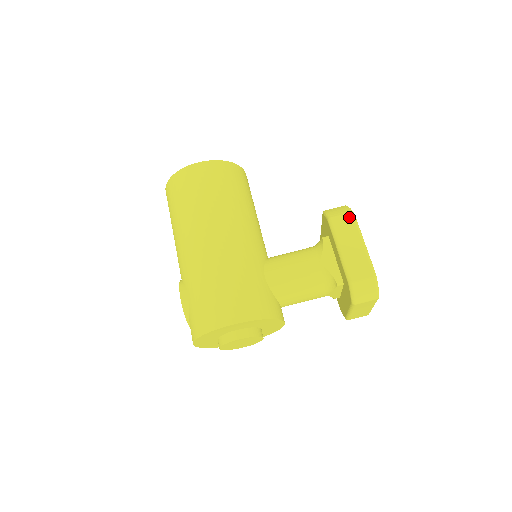
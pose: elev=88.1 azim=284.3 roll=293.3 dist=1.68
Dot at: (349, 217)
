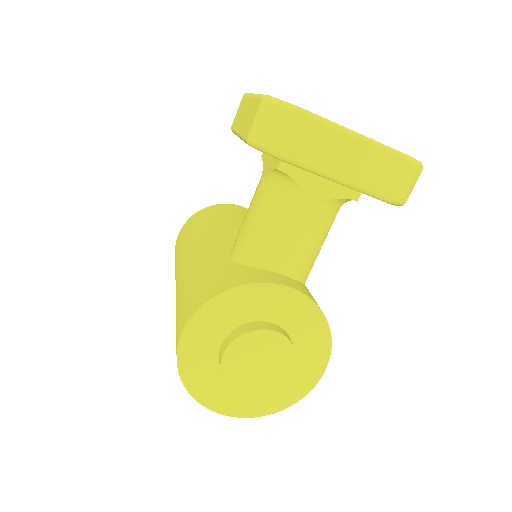
Dot at: (241, 102)
